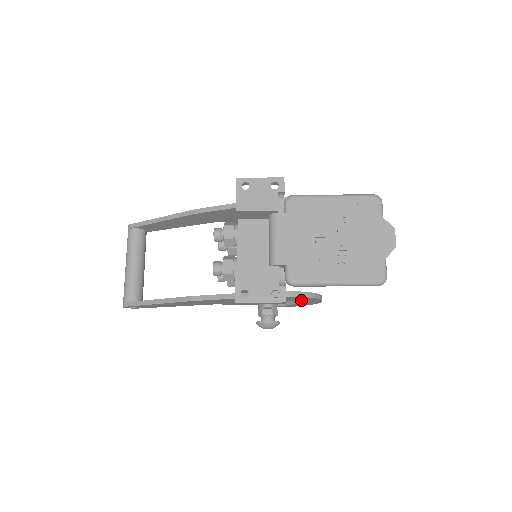
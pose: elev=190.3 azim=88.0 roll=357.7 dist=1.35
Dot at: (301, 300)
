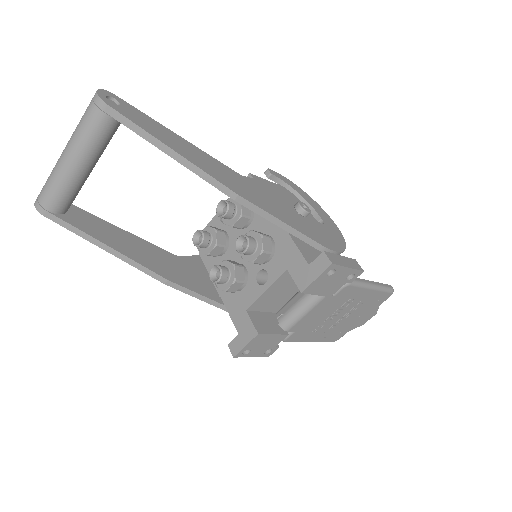
Dot at: occluded
